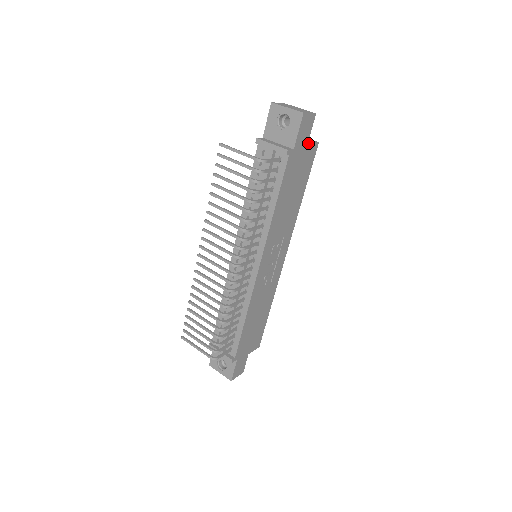
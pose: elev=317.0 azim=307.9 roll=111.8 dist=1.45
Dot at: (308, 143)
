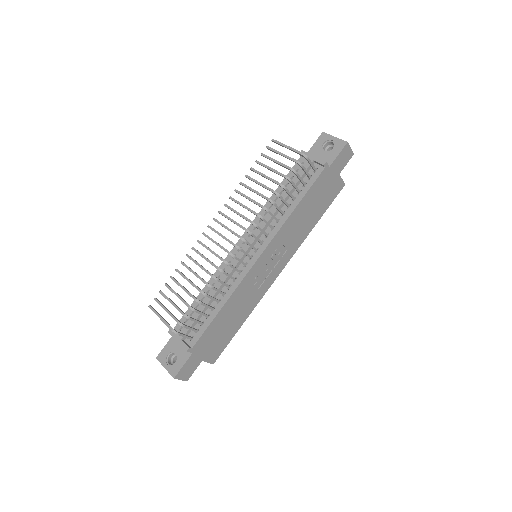
Dot at: (339, 175)
